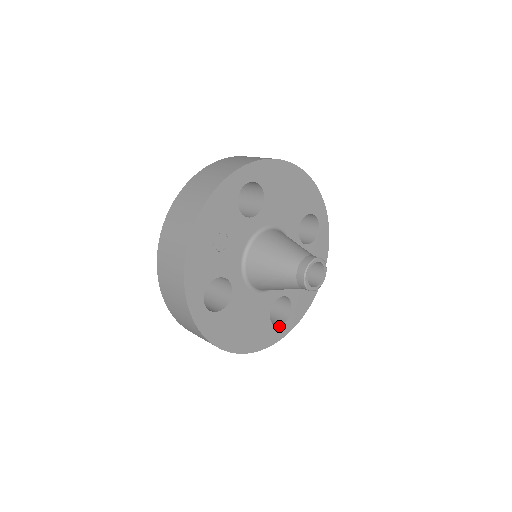
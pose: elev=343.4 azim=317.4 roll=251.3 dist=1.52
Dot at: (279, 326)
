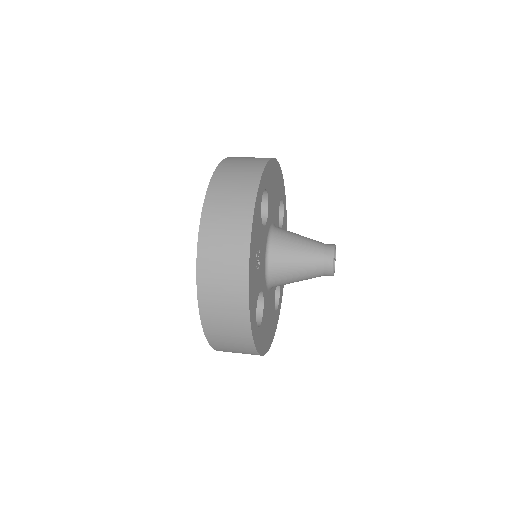
Dot at: (277, 310)
